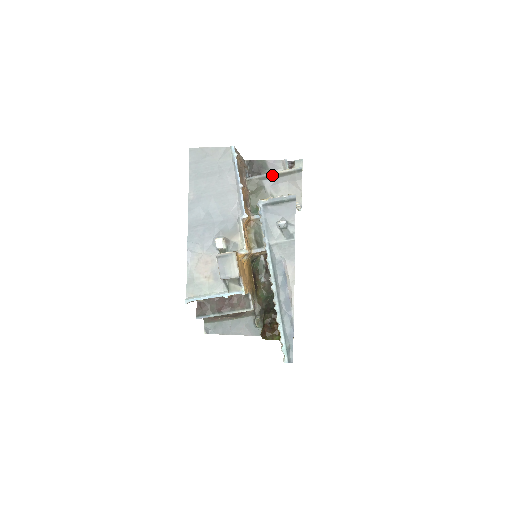
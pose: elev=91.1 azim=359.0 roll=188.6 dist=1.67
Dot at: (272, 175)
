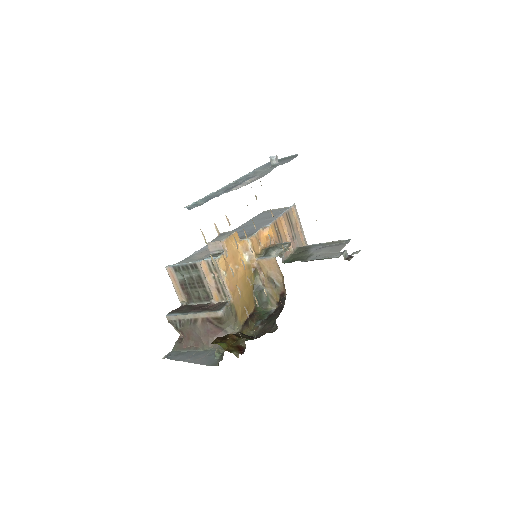
Dot at: (322, 244)
